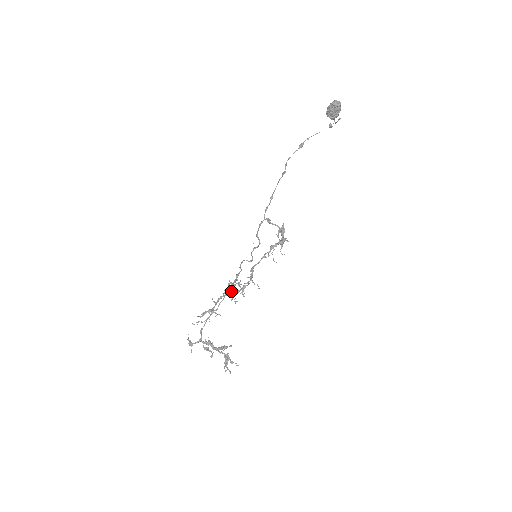
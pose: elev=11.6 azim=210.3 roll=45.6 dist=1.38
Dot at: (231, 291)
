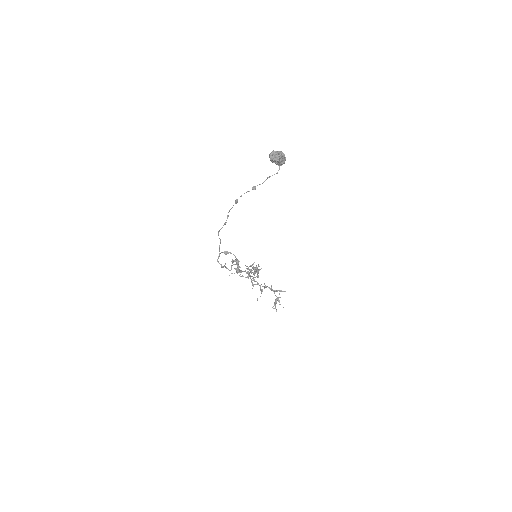
Dot at: occluded
